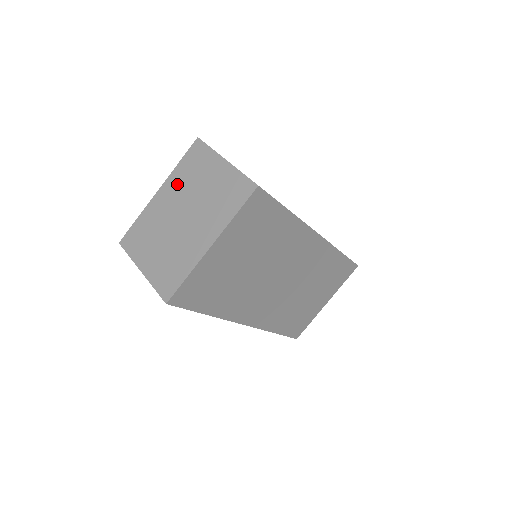
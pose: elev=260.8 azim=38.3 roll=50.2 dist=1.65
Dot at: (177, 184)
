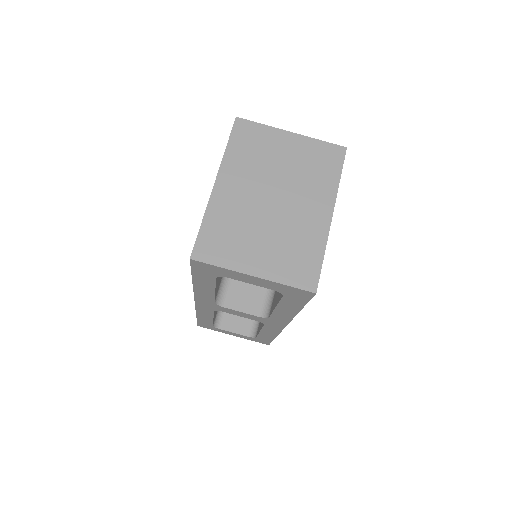
Dot at: (241, 169)
